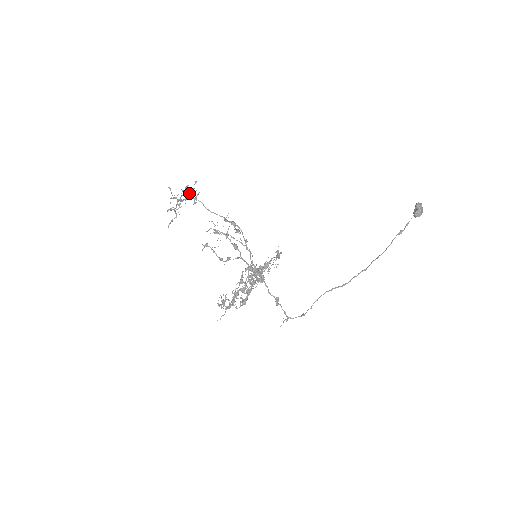
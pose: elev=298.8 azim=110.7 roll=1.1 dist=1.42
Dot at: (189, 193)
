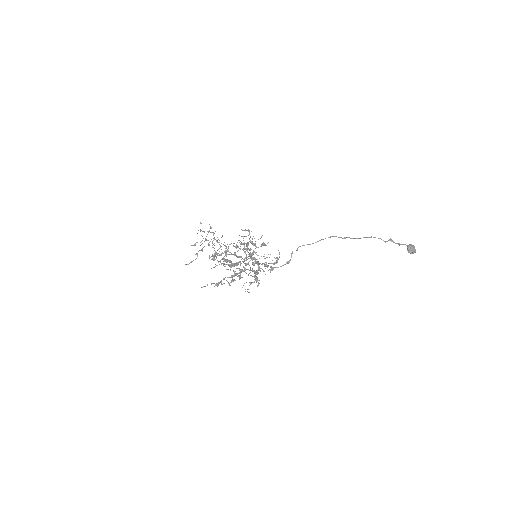
Dot at: (214, 238)
